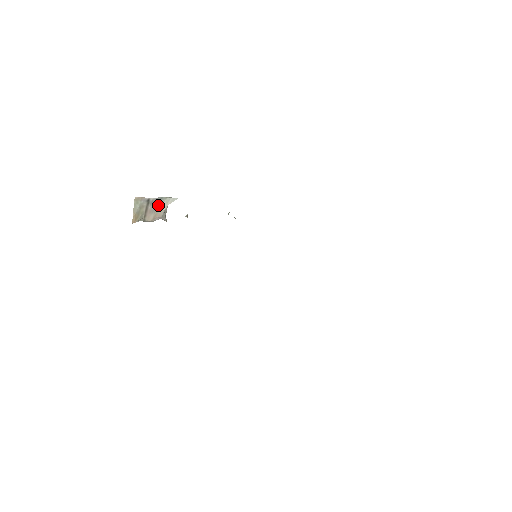
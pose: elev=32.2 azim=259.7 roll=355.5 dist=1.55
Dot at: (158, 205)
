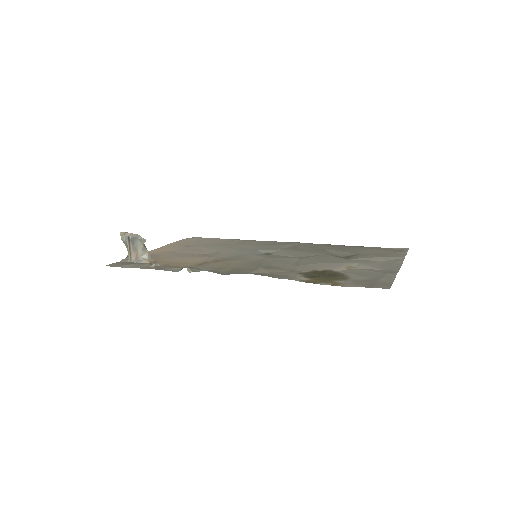
Dot at: (136, 244)
